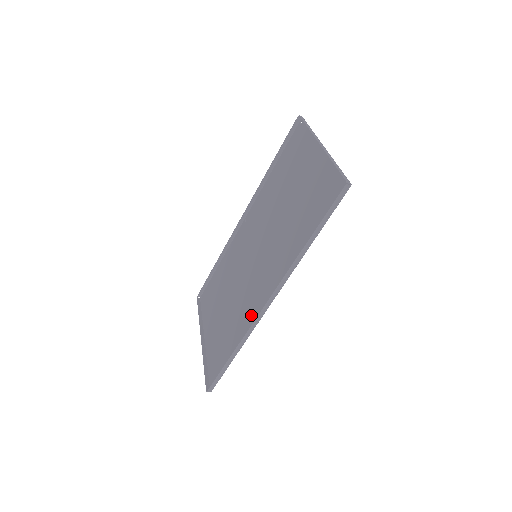
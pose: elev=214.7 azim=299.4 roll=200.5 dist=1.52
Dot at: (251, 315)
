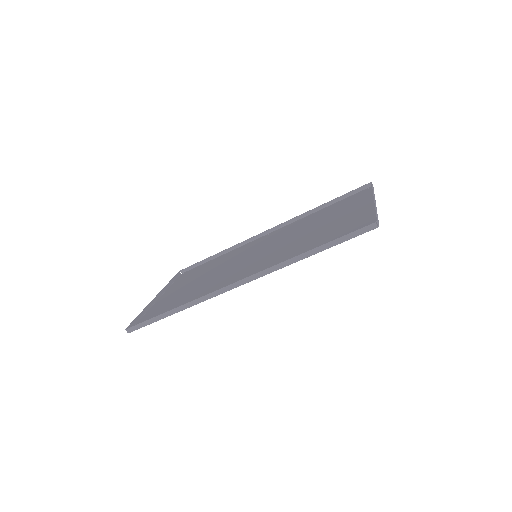
Dot at: (215, 290)
